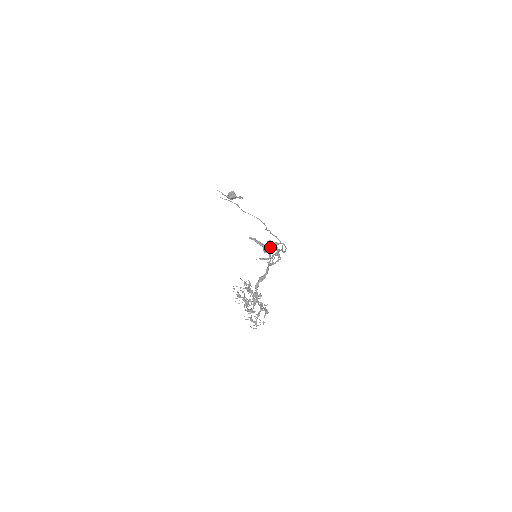
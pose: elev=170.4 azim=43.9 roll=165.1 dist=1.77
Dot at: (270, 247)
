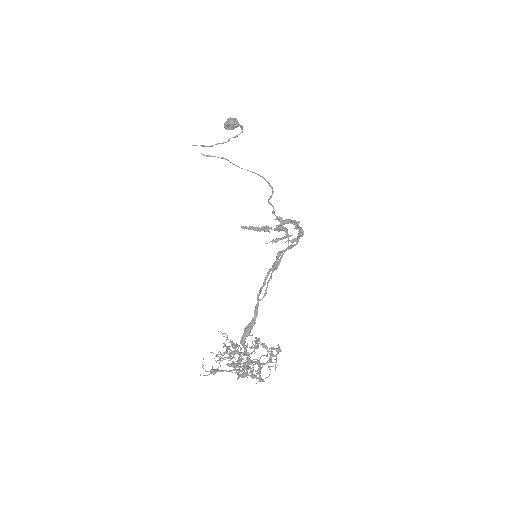
Dot at: (280, 228)
